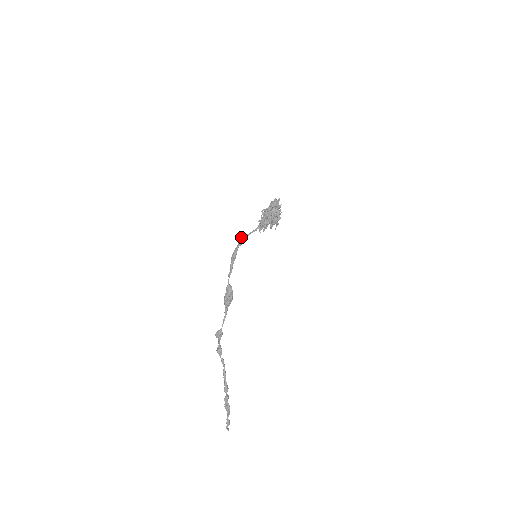
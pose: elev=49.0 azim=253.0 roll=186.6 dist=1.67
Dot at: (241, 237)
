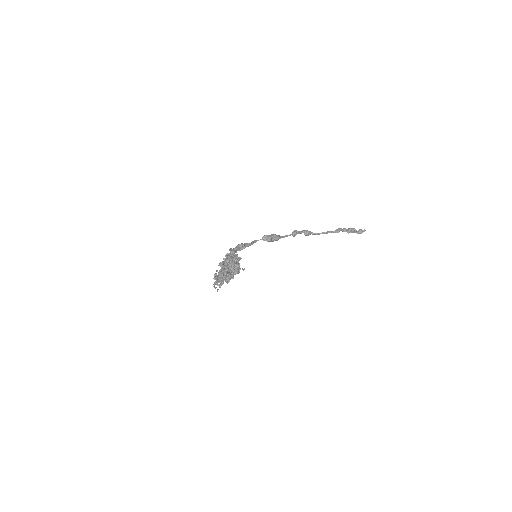
Dot at: occluded
